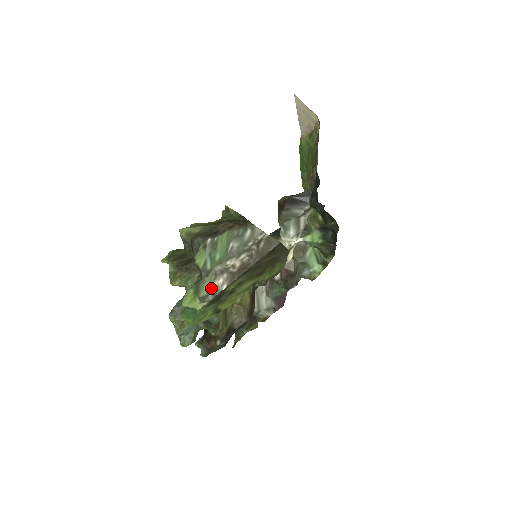
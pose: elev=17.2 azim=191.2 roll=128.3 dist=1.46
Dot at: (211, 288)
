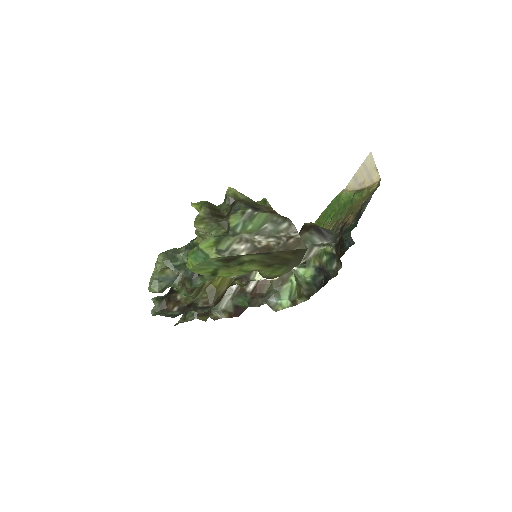
Dot at: (231, 247)
